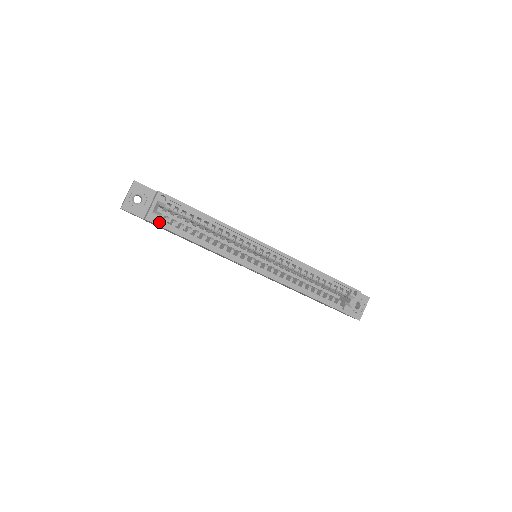
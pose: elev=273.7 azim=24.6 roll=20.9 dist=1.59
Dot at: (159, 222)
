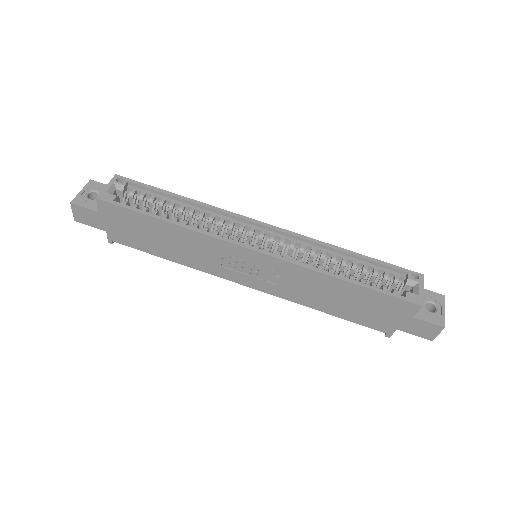
Dot at: (114, 201)
